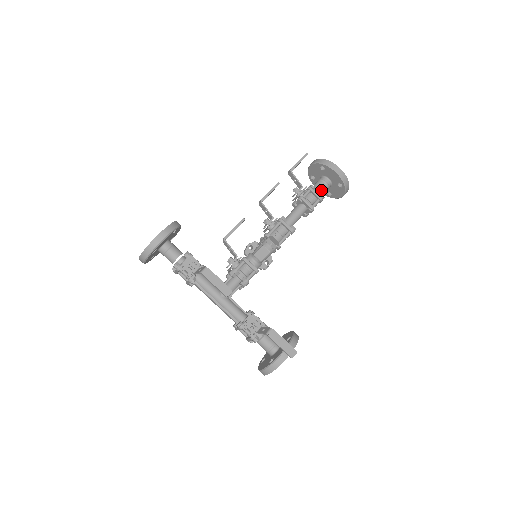
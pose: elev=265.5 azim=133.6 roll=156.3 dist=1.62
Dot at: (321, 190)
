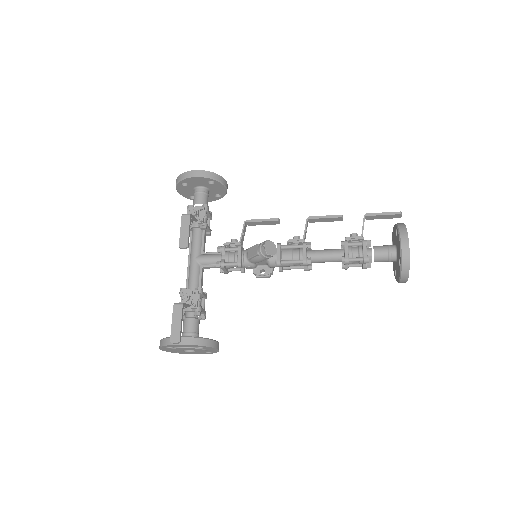
Dot at: (377, 253)
